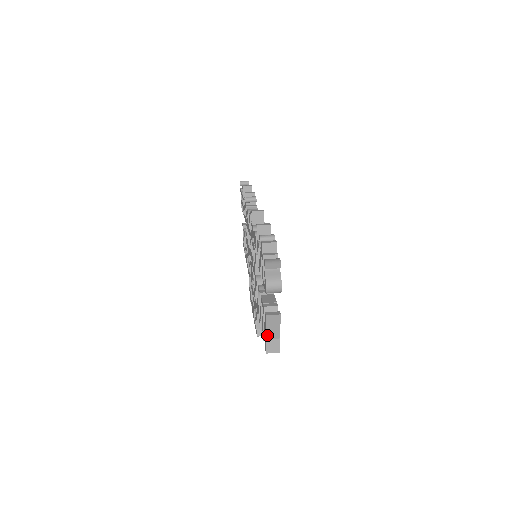
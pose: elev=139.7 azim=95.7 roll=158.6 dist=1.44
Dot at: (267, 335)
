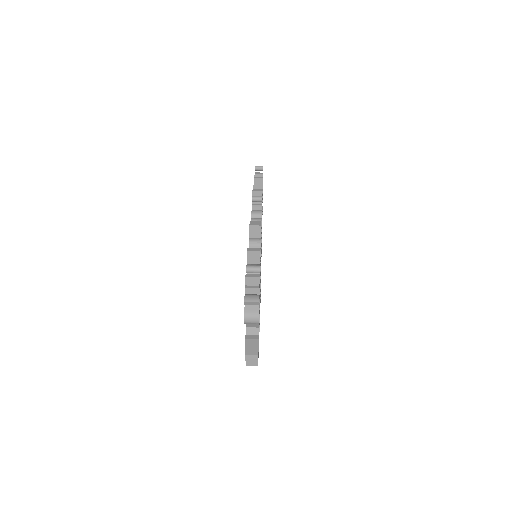
Dot at: (247, 352)
